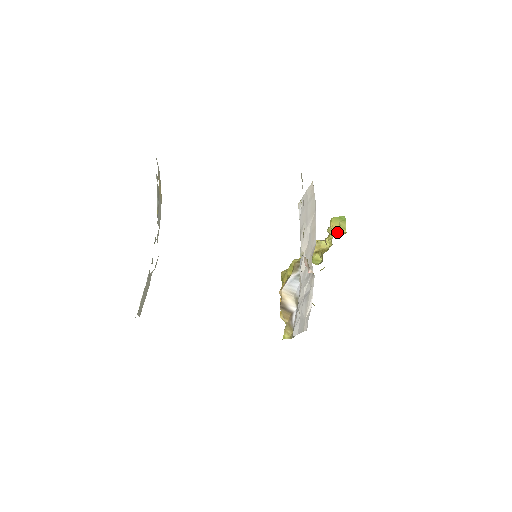
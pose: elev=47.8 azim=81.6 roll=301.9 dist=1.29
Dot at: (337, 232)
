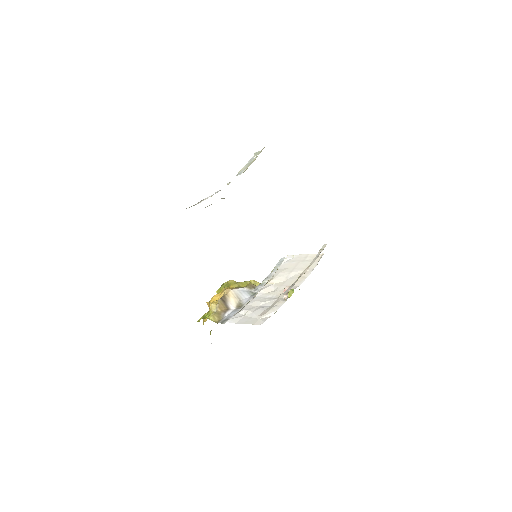
Dot at: occluded
